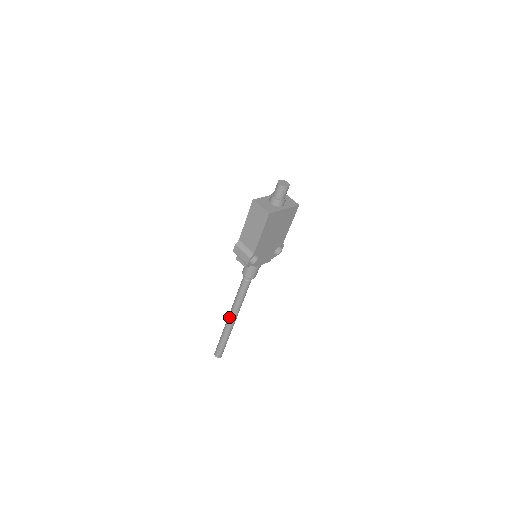
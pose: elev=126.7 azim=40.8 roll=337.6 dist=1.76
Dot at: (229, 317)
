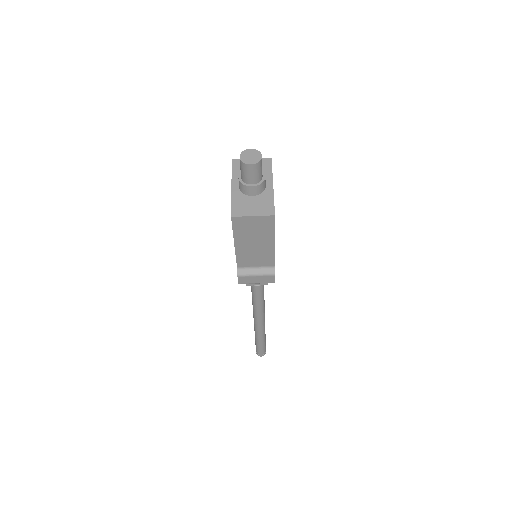
Dot at: (258, 324)
